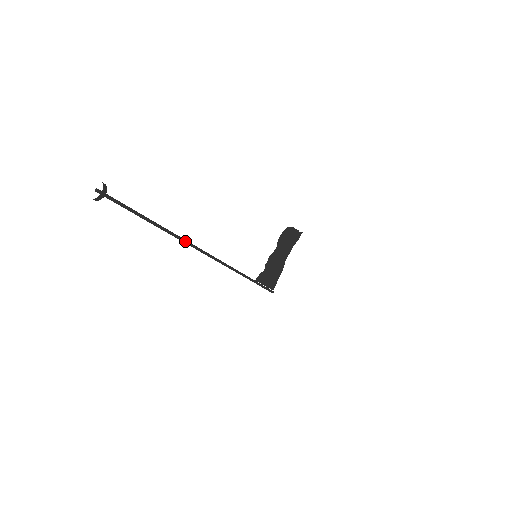
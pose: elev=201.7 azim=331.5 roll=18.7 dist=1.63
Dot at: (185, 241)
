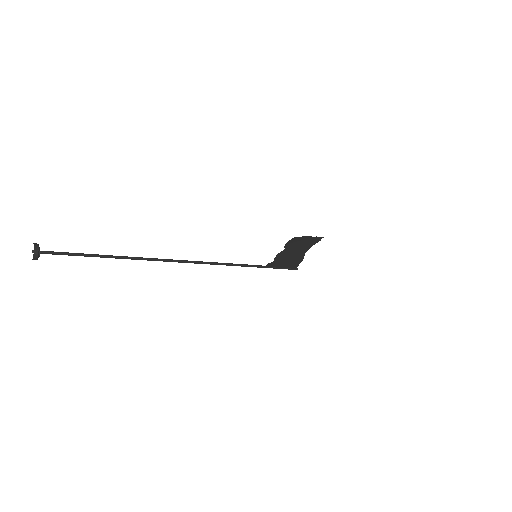
Dot at: (152, 260)
